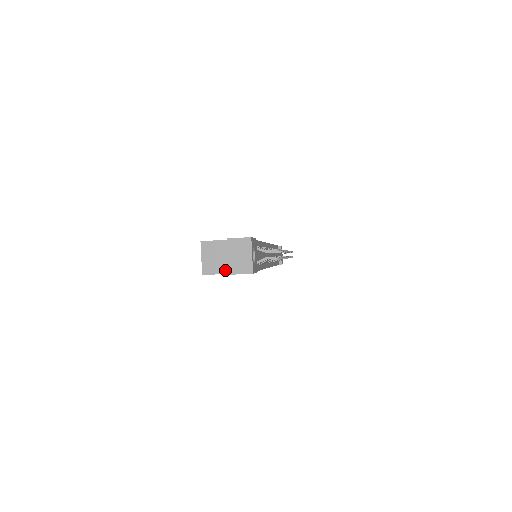
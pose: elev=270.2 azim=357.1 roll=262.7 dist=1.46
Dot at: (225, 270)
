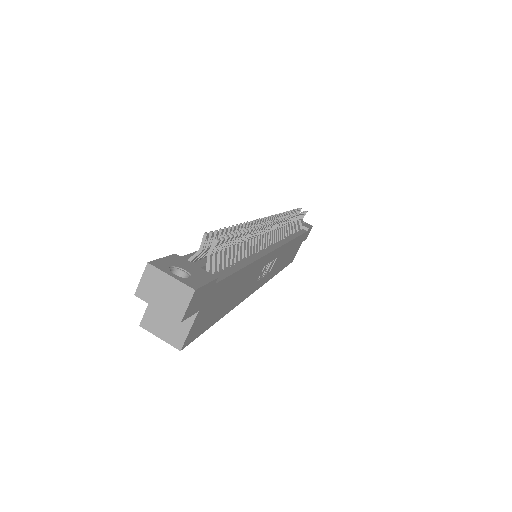
Dot at: (189, 319)
